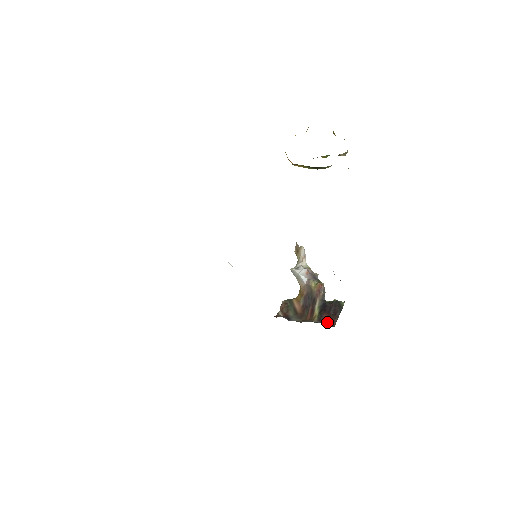
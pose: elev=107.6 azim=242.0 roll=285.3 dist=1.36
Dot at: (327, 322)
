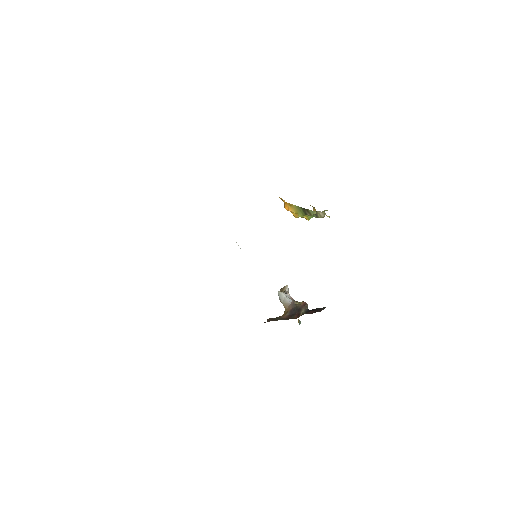
Dot at: occluded
